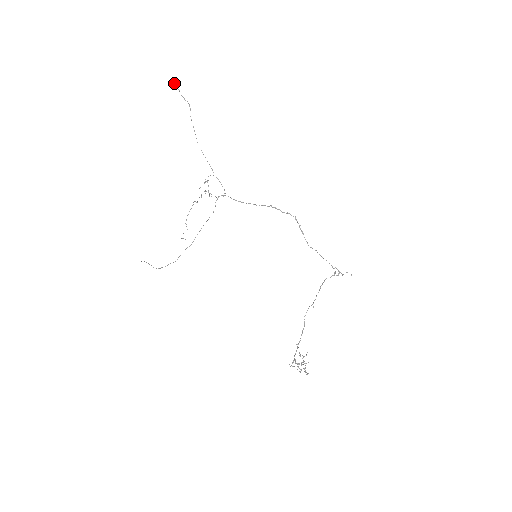
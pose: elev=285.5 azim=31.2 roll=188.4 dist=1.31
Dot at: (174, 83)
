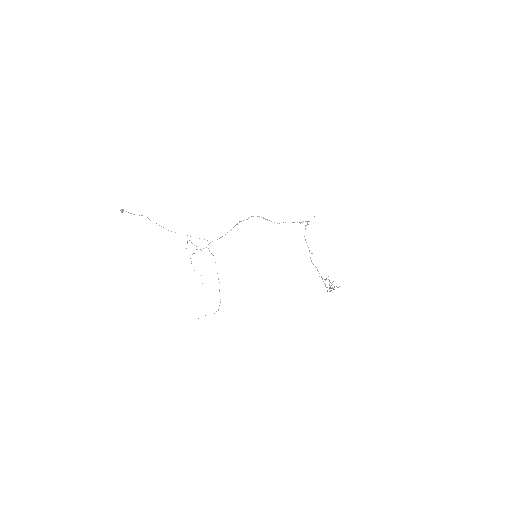
Dot at: occluded
